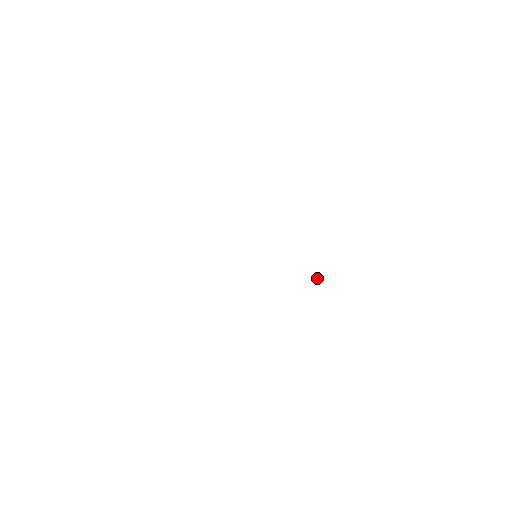
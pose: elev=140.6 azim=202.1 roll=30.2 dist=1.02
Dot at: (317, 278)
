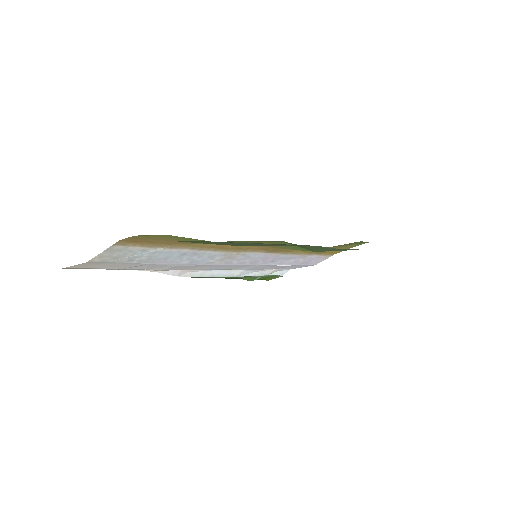
Dot at: occluded
